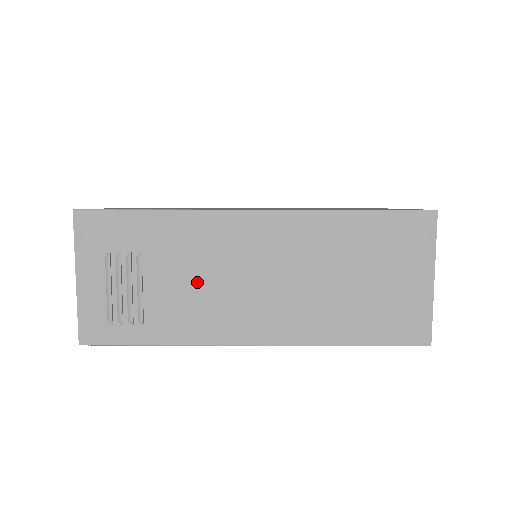
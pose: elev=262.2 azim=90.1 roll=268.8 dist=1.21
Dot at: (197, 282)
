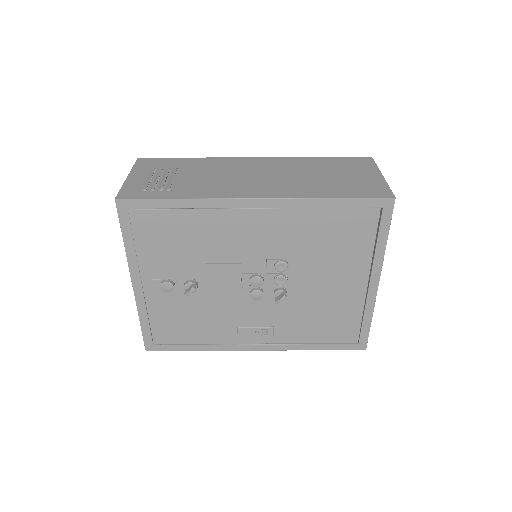
Dot at: (214, 177)
